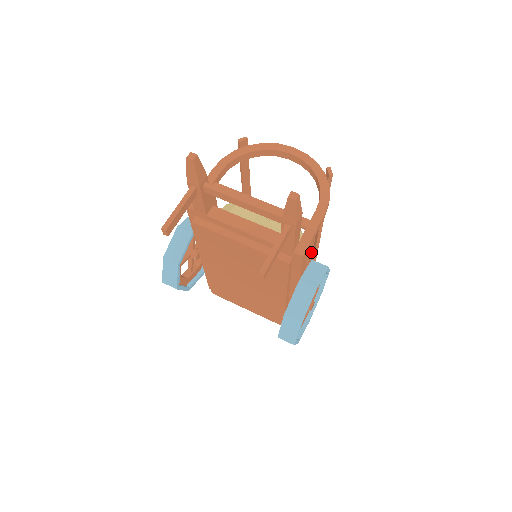
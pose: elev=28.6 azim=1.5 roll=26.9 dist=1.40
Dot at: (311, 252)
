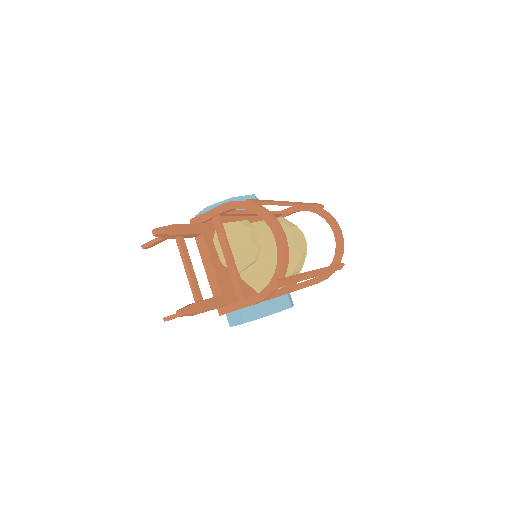
Dot at: occluded
